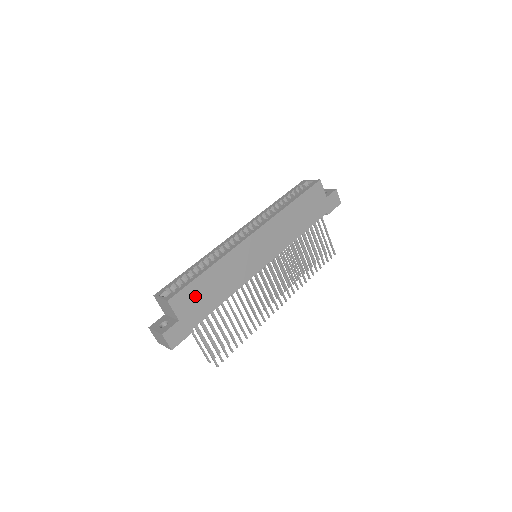
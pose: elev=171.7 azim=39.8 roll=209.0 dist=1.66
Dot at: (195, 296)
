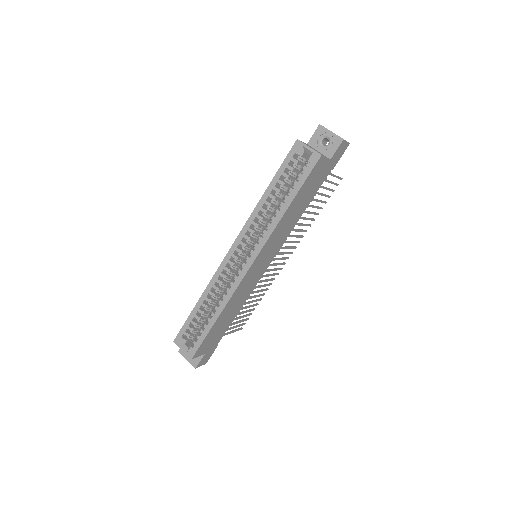
Dot at: (212, 337)
